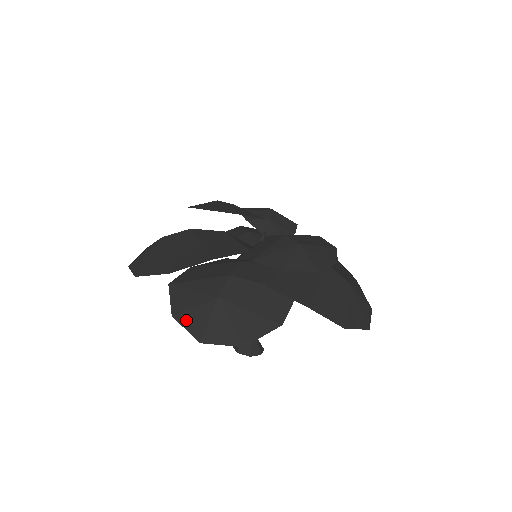
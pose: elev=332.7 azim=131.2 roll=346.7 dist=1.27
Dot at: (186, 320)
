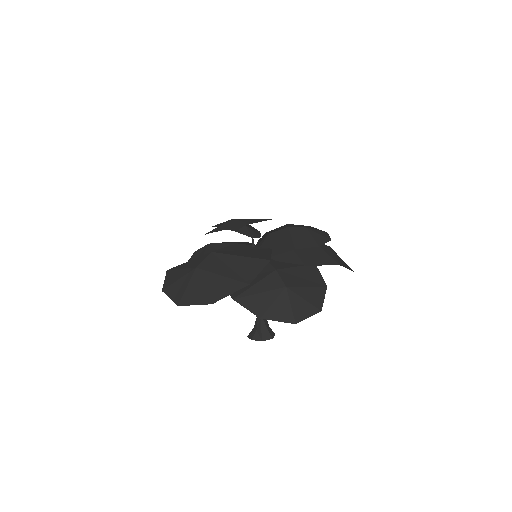
Dot at: (274, 315)
